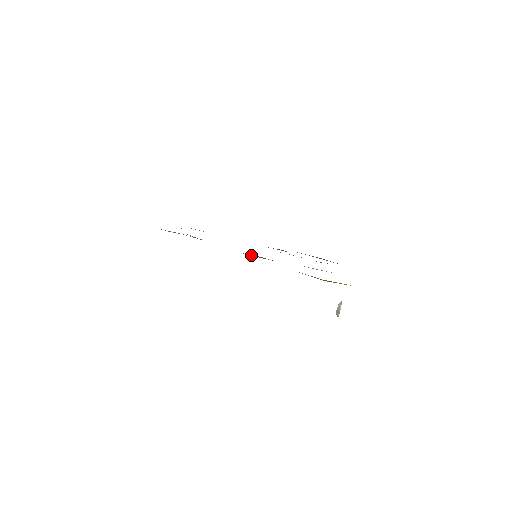
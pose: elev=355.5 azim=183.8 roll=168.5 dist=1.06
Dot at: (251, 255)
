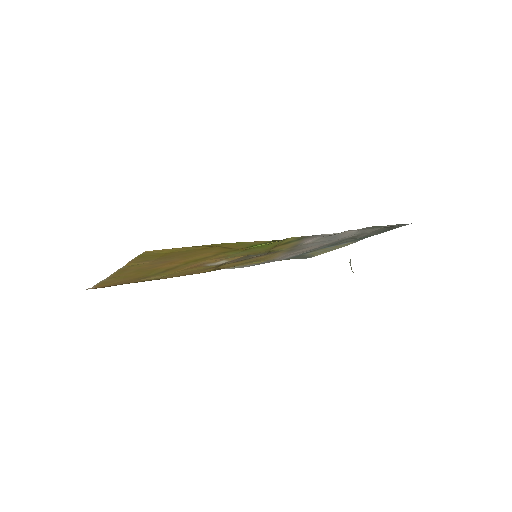
Dot at: (254, 257)
